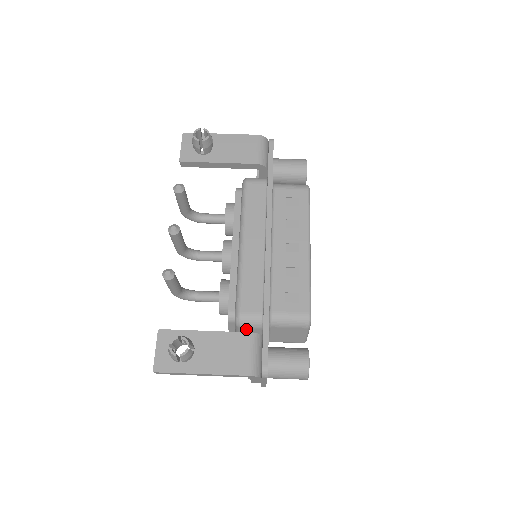
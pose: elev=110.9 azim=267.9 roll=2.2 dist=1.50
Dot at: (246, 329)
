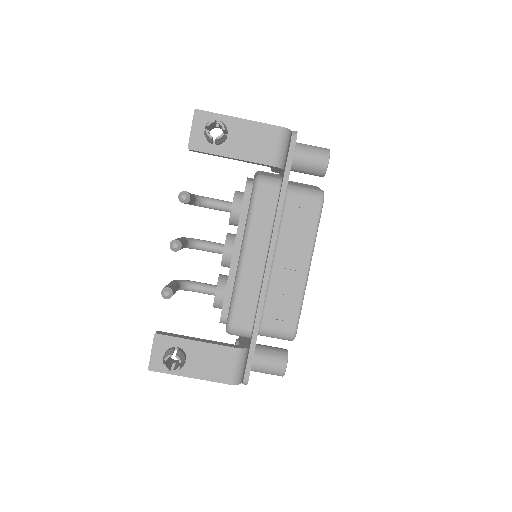
Dot at: occluded
